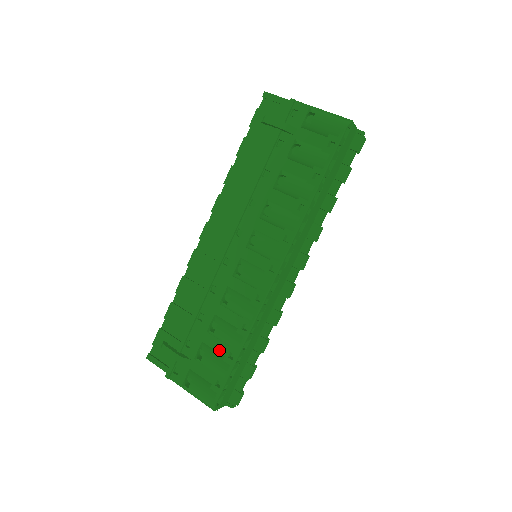
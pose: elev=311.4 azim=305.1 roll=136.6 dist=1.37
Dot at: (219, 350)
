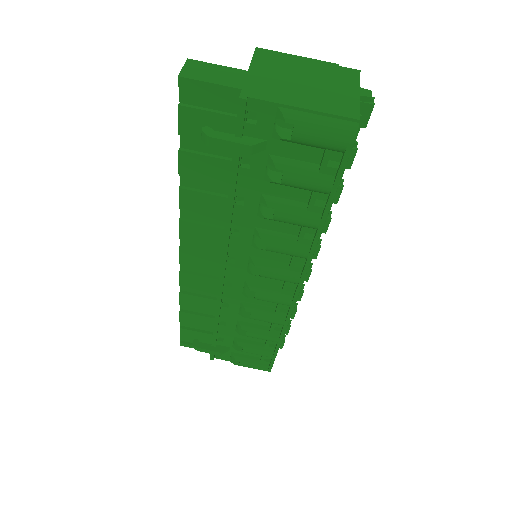
Dot at: (255, 340)
